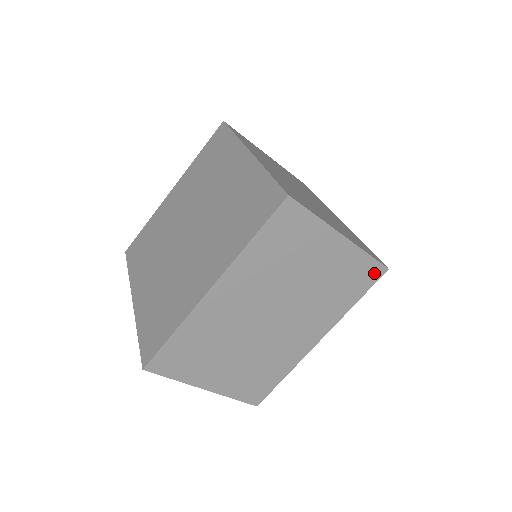
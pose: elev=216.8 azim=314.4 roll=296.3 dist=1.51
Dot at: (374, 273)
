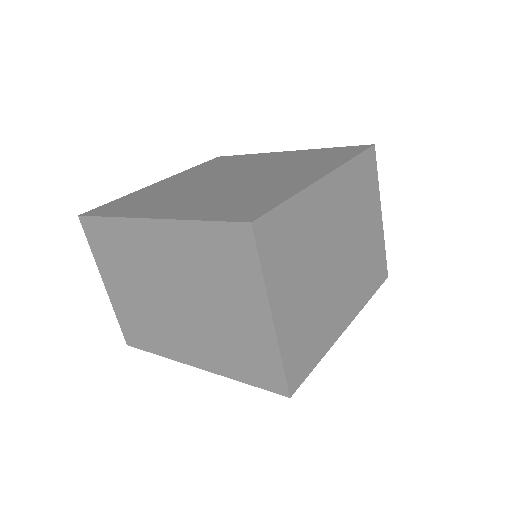
Dot at: (383, 273)
